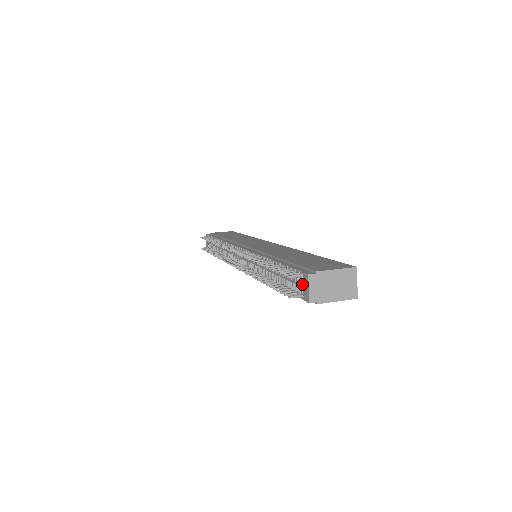
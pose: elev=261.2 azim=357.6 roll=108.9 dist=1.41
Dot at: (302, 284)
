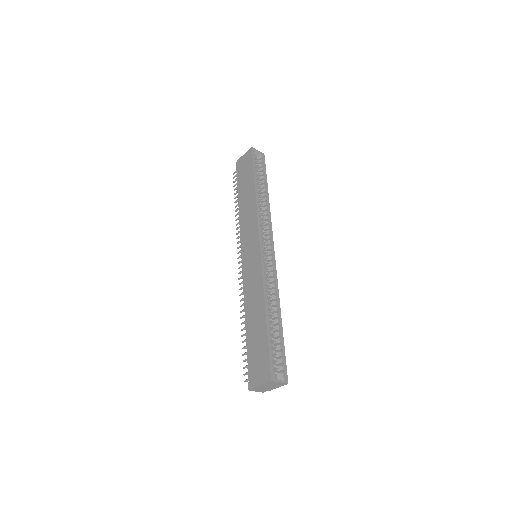
Dot at: occluded
